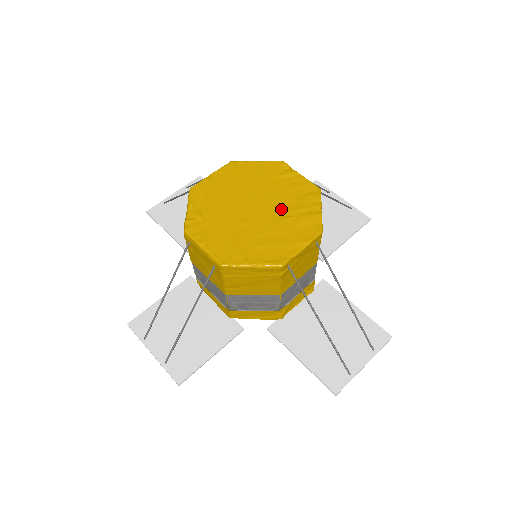
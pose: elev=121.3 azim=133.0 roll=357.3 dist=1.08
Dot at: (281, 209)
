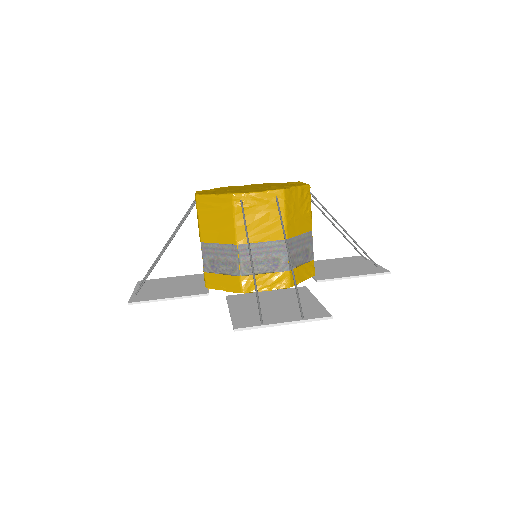
Dot at: (269, 187)
